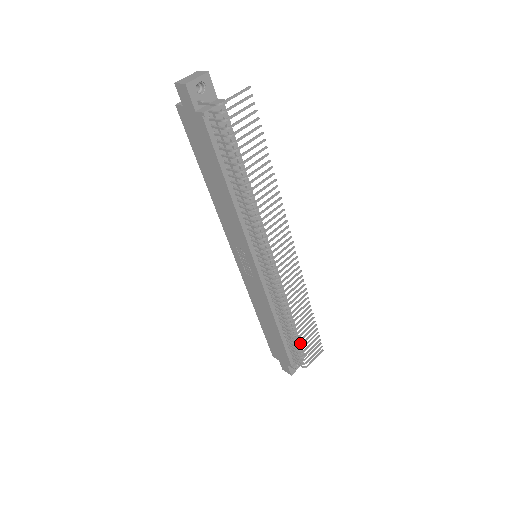
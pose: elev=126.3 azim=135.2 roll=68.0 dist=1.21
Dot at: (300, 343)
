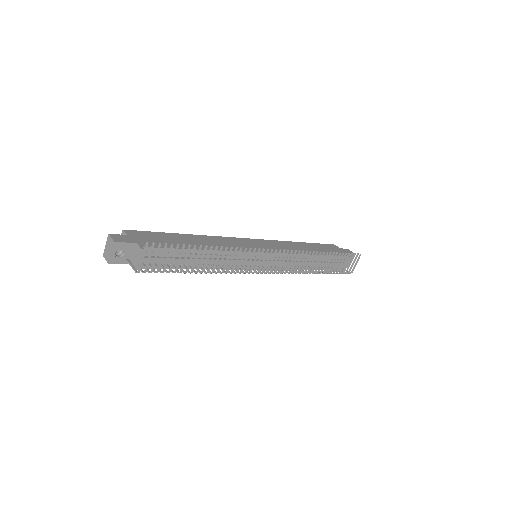
Dot at: occluded
